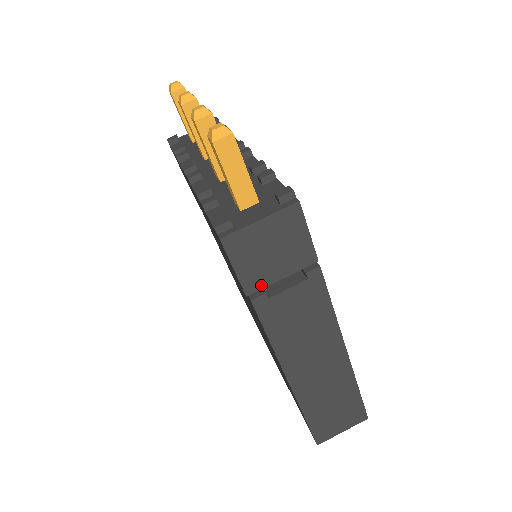
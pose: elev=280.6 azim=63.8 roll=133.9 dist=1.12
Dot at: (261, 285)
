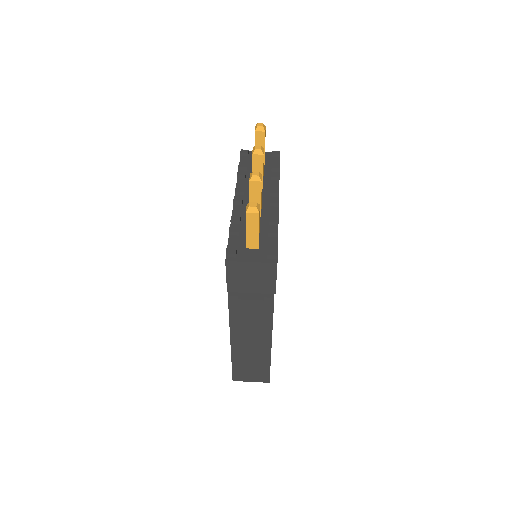
Dot at: (238, 290)
